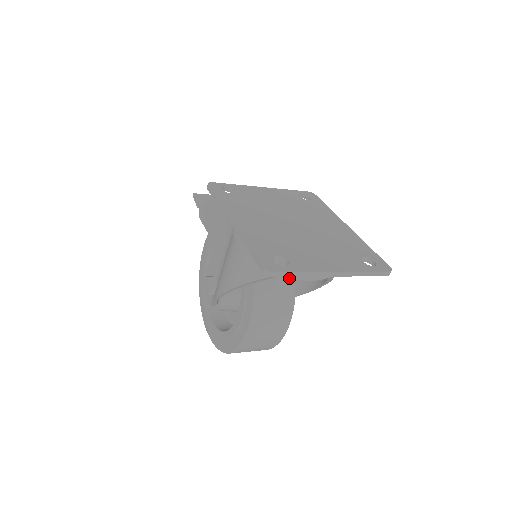
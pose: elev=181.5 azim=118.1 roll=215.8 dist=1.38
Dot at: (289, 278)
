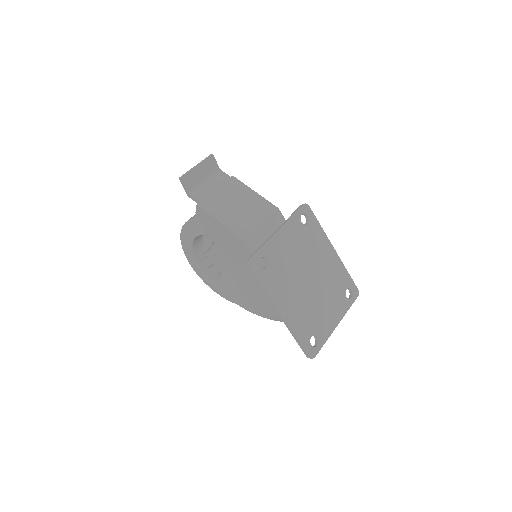
Dot at: occluded
